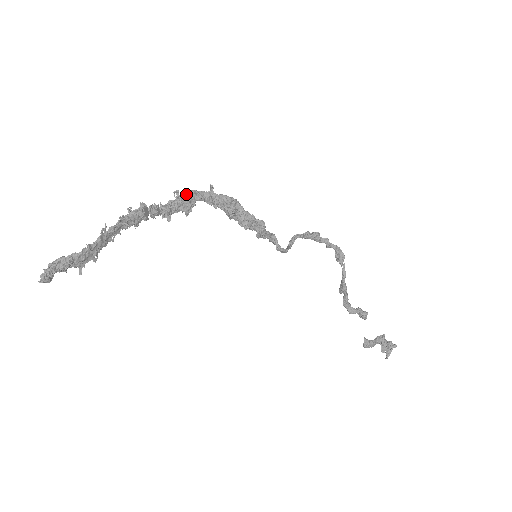
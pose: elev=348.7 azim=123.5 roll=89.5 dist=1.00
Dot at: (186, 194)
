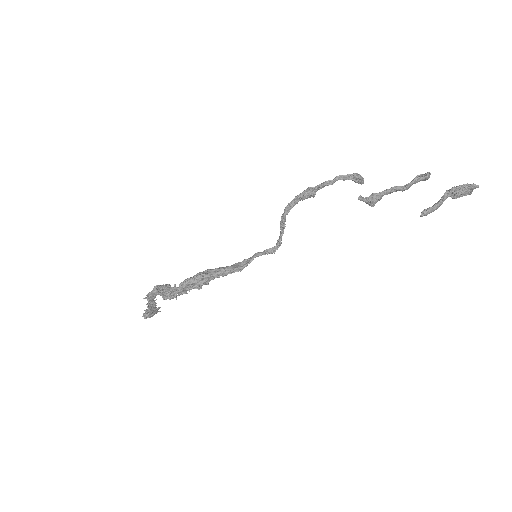
Dot at: (164, 298)
